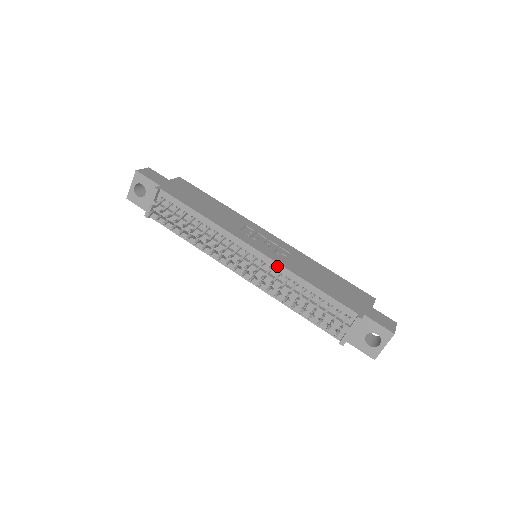
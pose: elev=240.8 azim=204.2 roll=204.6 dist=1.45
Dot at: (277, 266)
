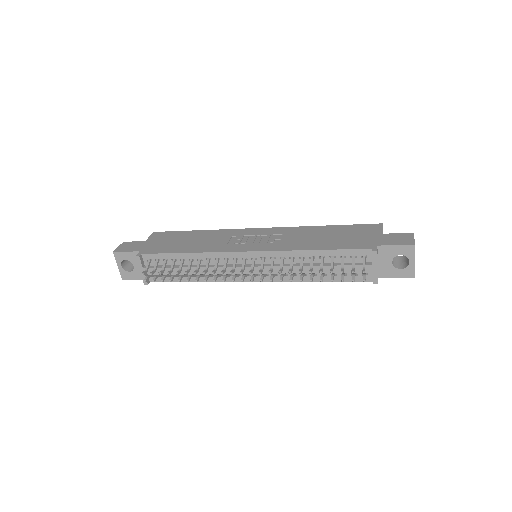
Dot at: (276, 254)
